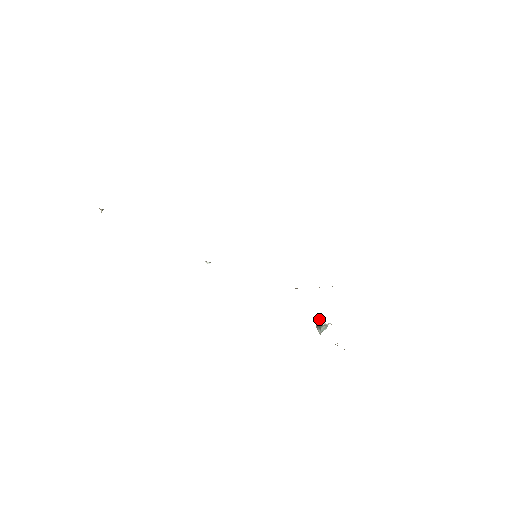
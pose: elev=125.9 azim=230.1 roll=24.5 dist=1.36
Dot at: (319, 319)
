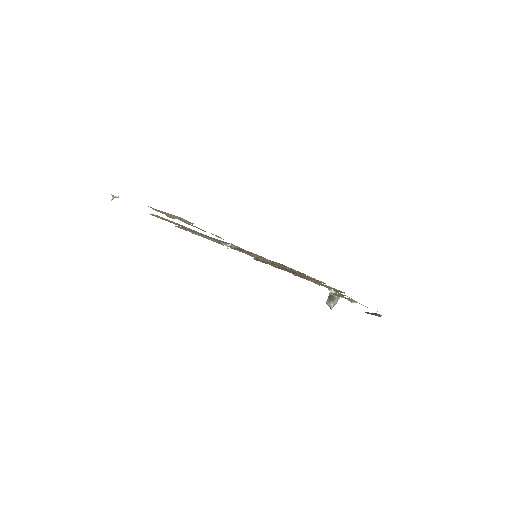
Dot at: (332, 292)
